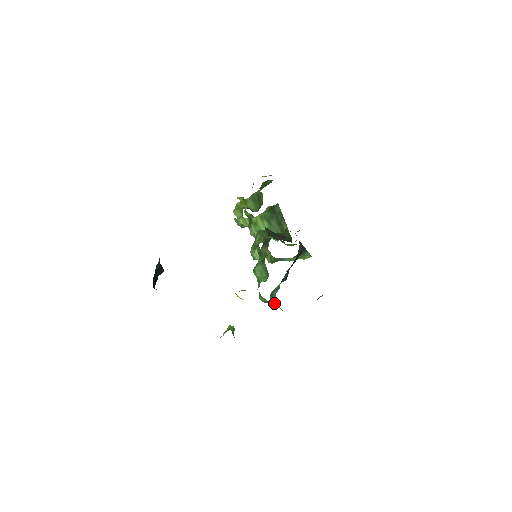
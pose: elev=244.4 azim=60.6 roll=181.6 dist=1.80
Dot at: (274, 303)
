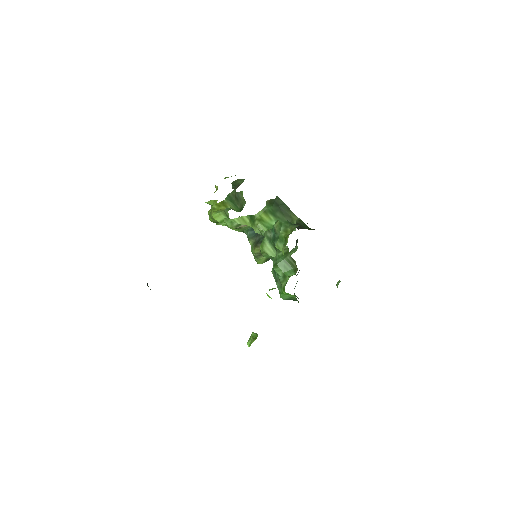
Dot at: occluded
